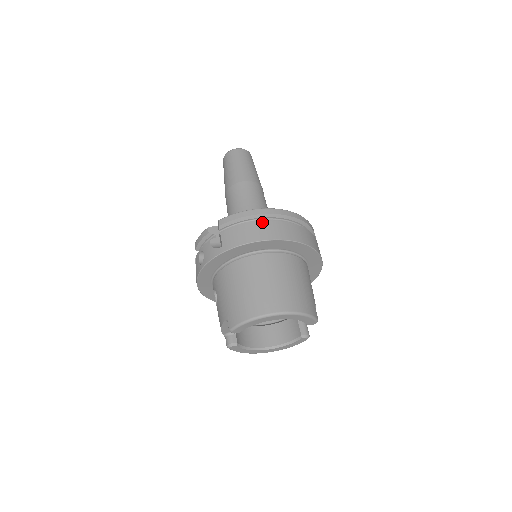
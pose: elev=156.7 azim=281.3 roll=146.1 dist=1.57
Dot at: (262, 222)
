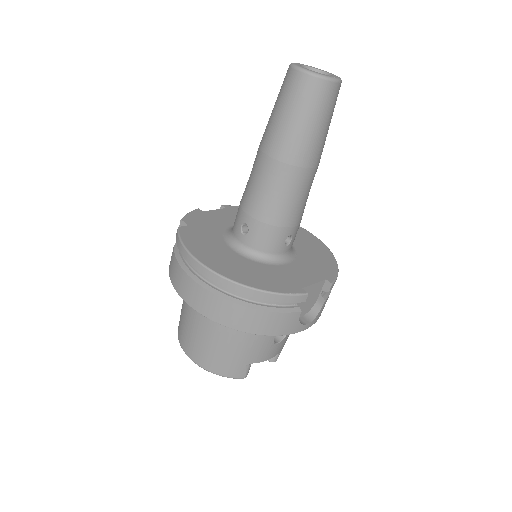
Dot at: (188, 277)
